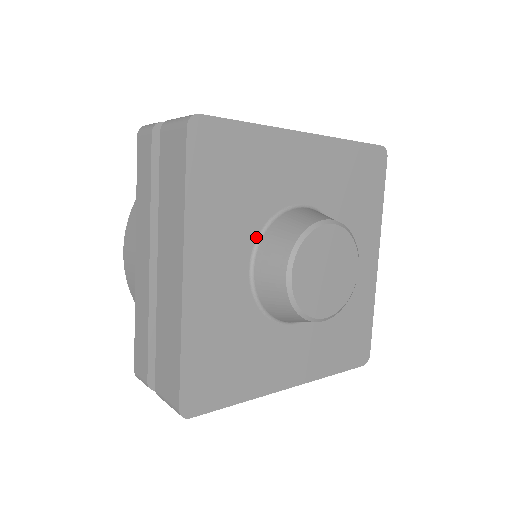
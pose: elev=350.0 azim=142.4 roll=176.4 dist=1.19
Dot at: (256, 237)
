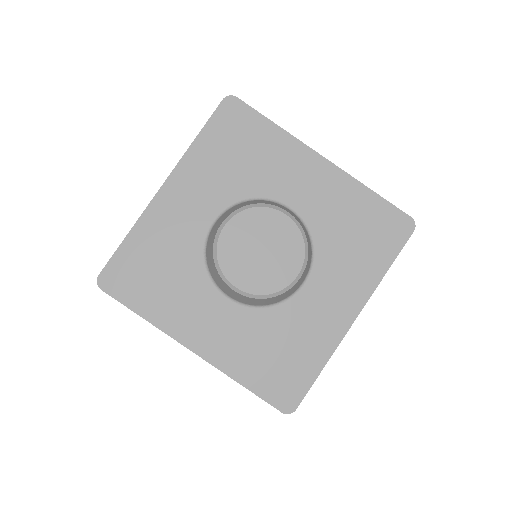
Dot at: (209, 279)
